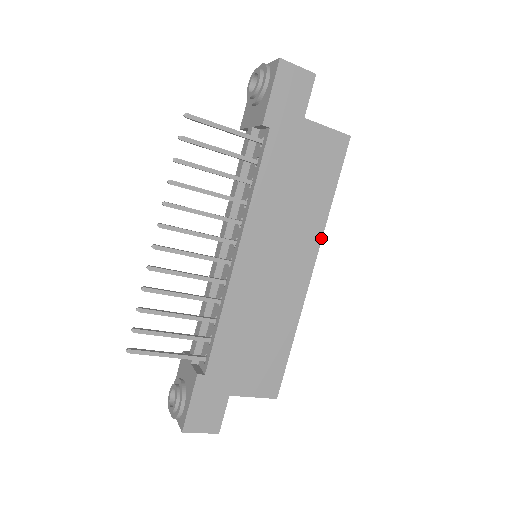
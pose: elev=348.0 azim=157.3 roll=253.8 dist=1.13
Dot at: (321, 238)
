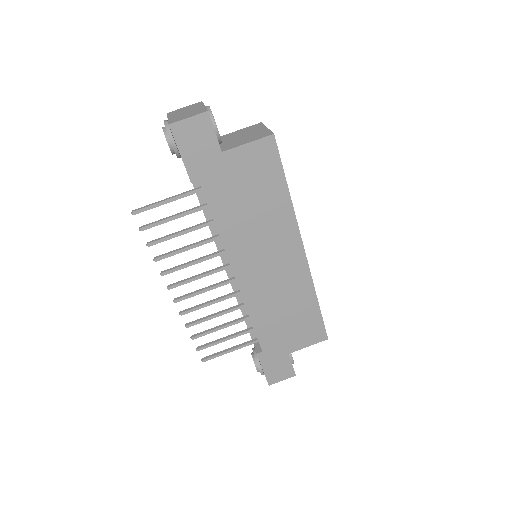
Dot at: (297, 225)
